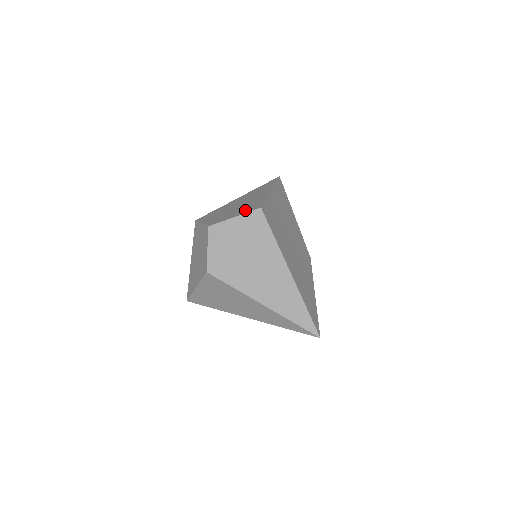
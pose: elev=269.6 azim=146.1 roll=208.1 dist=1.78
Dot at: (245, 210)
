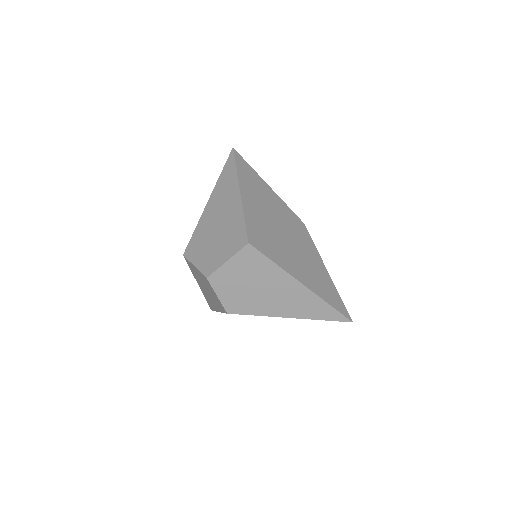
Dot at: (232, 246)
